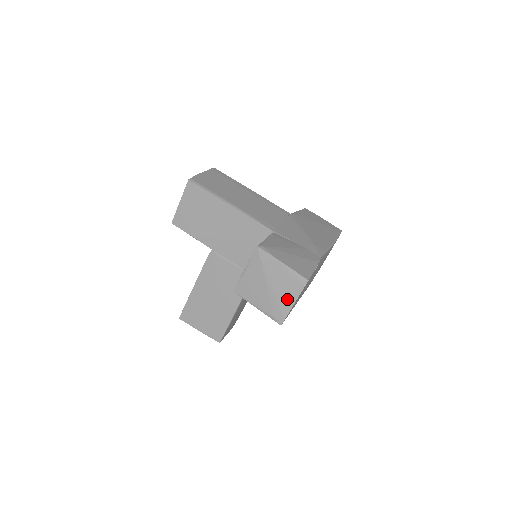
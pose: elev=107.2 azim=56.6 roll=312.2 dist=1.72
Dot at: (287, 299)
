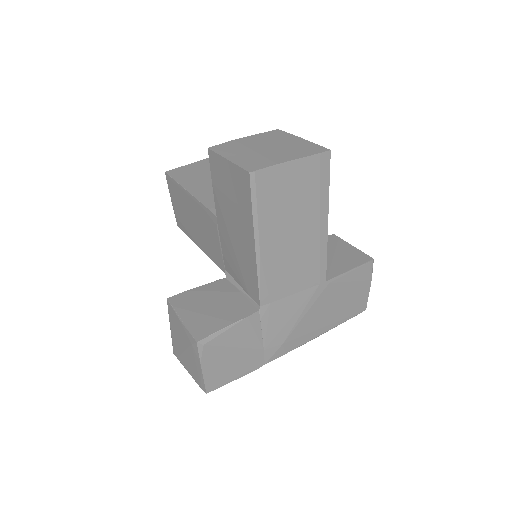
Dot at: (187, 366)
